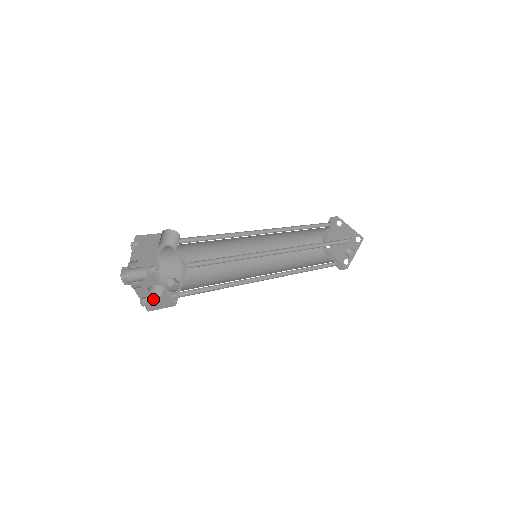
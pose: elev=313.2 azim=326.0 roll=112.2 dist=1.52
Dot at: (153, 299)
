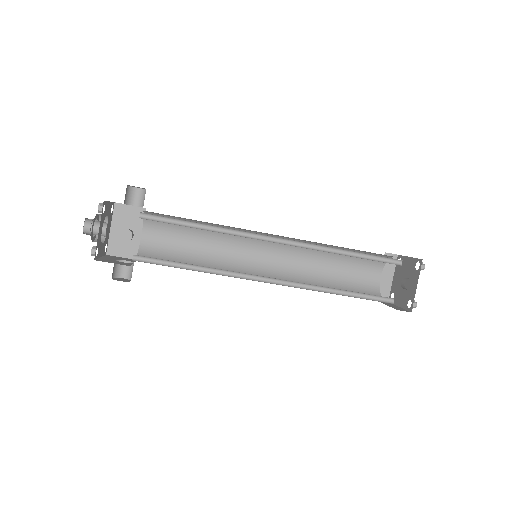
Dot at: (112, 261)
